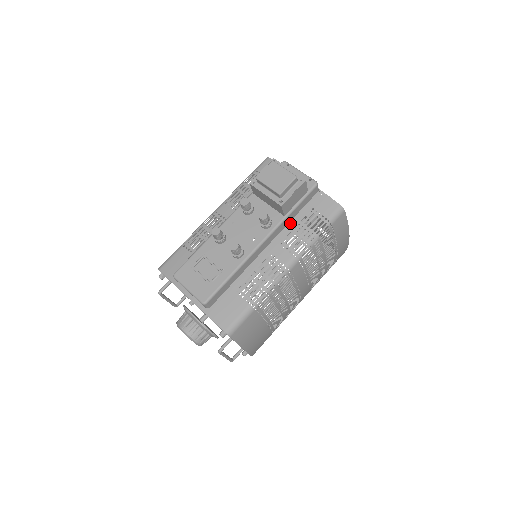
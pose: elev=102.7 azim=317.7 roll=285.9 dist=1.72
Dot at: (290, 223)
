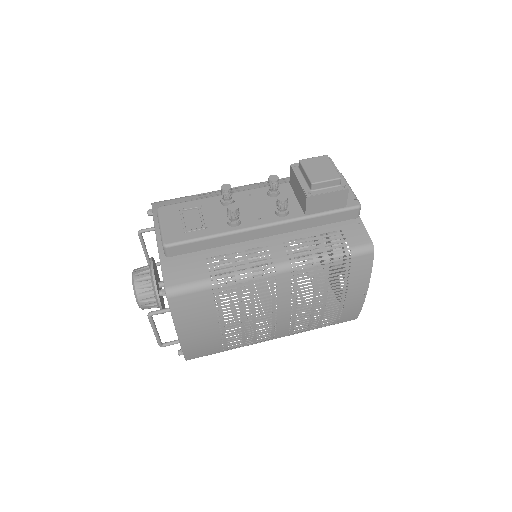
Dot at: (308, 230)
